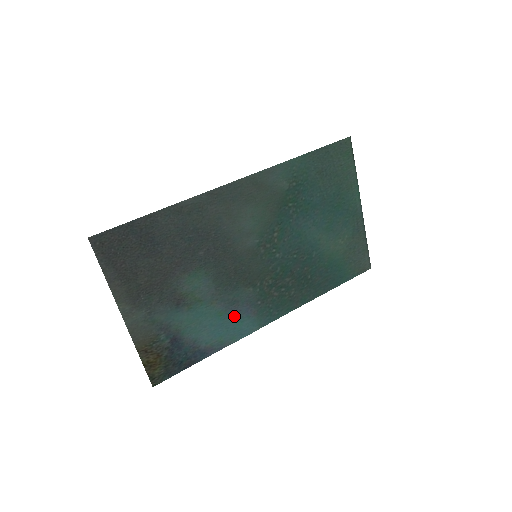
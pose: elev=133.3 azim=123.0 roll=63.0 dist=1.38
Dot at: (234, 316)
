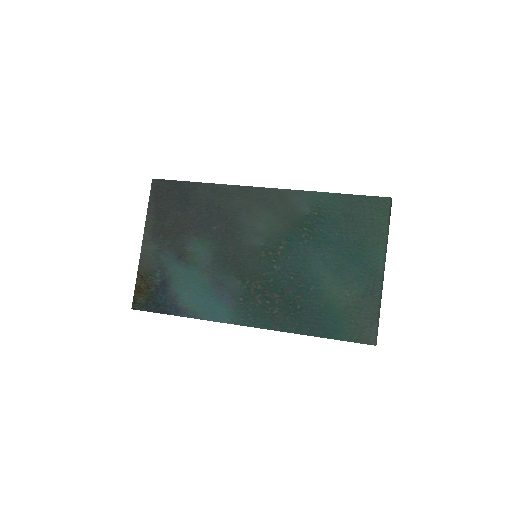
Dot at: (216, 296)
